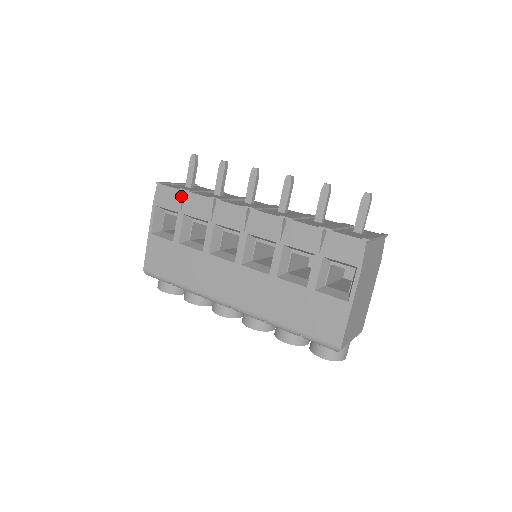
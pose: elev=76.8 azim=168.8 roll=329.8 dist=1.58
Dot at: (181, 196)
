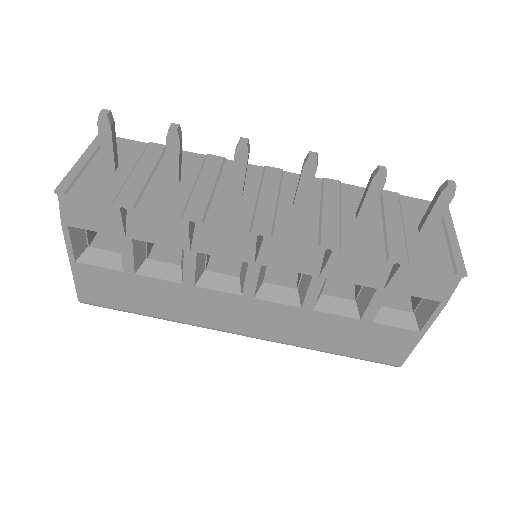
Dot at: (119, 215)
